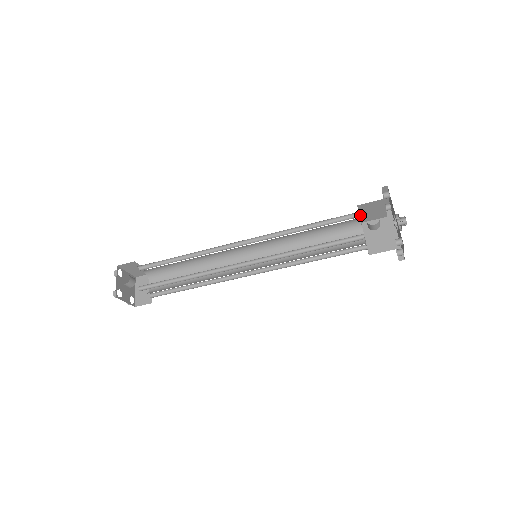
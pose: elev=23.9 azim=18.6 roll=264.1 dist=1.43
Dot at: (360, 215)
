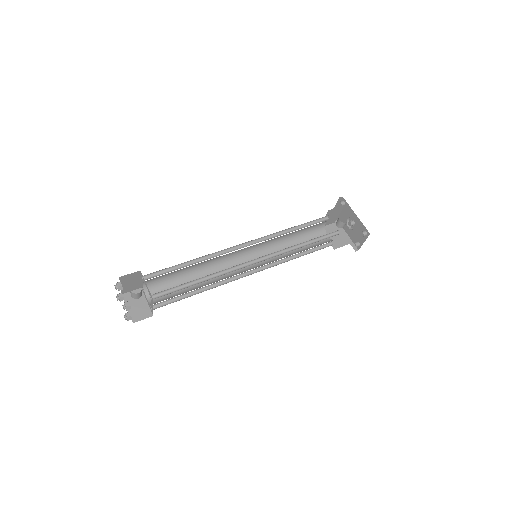
Dot at: occluded
